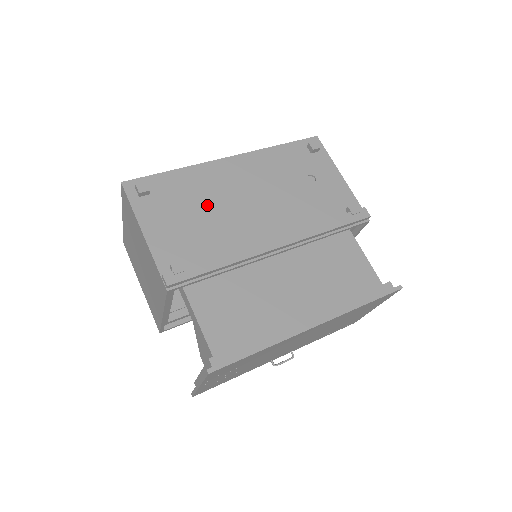
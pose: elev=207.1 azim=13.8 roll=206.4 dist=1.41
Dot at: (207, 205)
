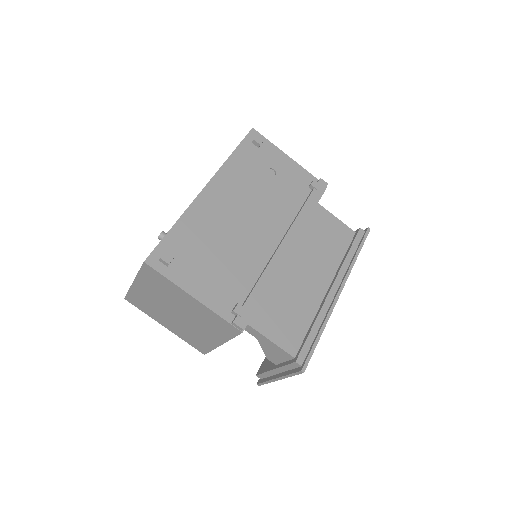
Dot at: (220, 242)
